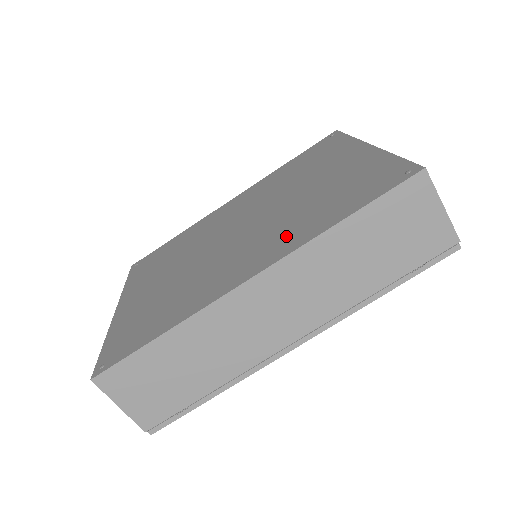
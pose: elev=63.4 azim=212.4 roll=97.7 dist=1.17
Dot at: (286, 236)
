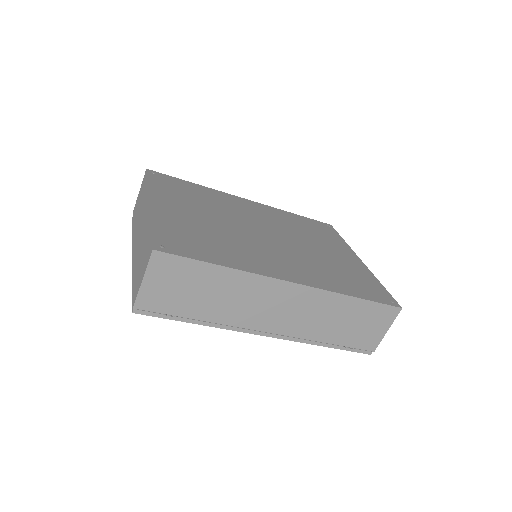
Dot at: (315, 274)
